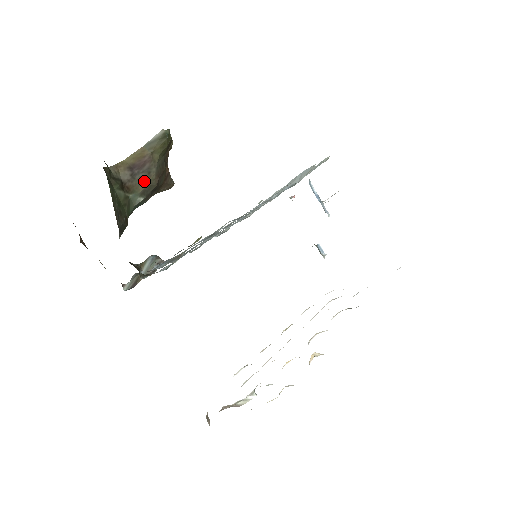
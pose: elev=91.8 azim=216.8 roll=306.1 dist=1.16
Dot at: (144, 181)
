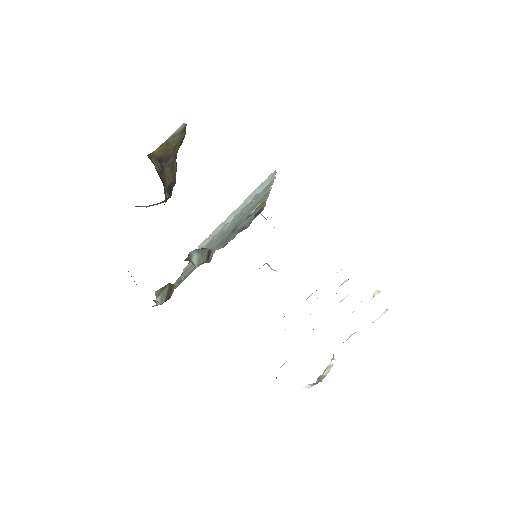
Dot at: (169, 176)
